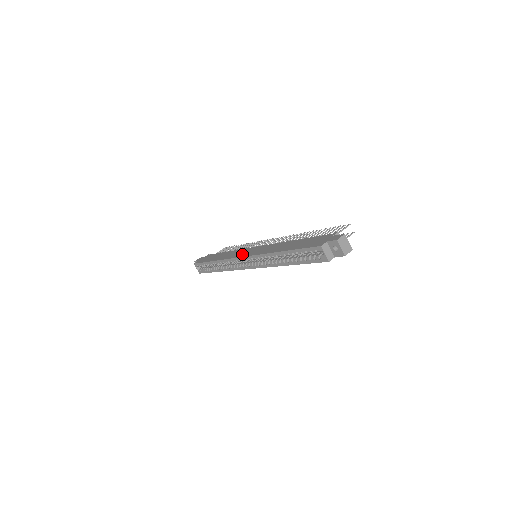
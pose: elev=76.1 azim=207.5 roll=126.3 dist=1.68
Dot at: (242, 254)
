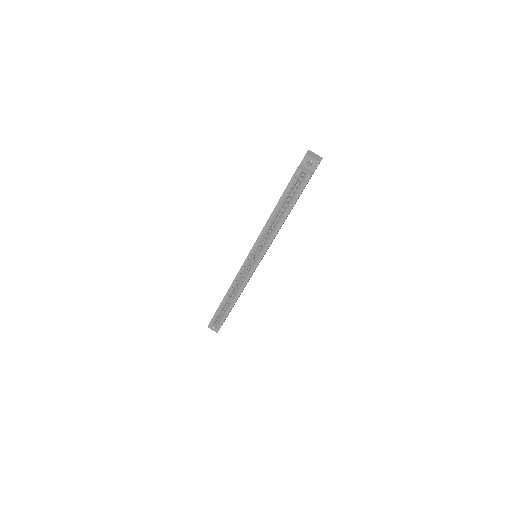
Dot at: occluded
